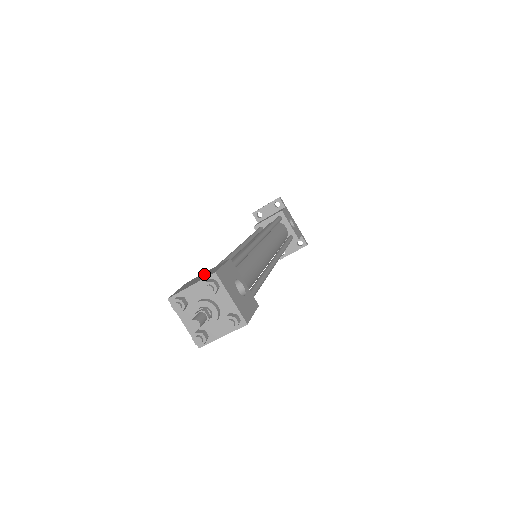
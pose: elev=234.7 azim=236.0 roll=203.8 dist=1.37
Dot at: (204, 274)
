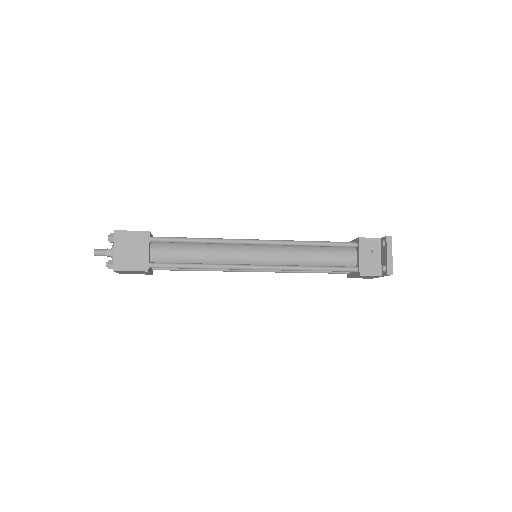
Dot at: occluded
